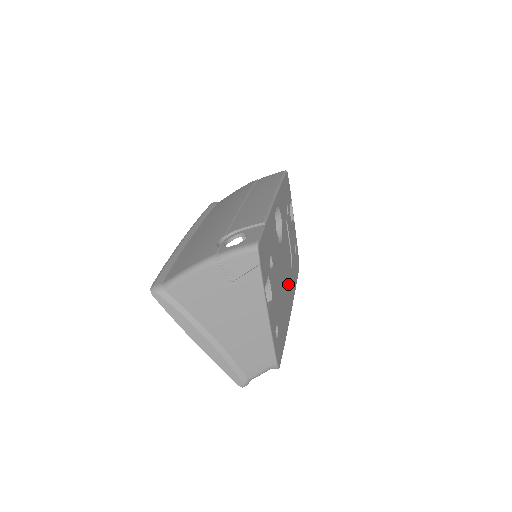
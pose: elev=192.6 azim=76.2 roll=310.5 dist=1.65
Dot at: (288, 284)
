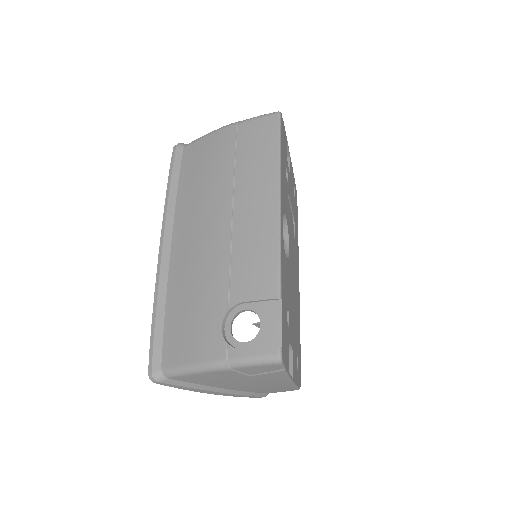
Dot at: (295, 266)
